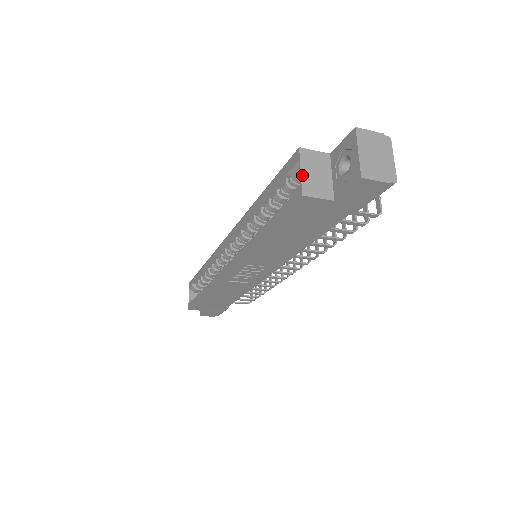
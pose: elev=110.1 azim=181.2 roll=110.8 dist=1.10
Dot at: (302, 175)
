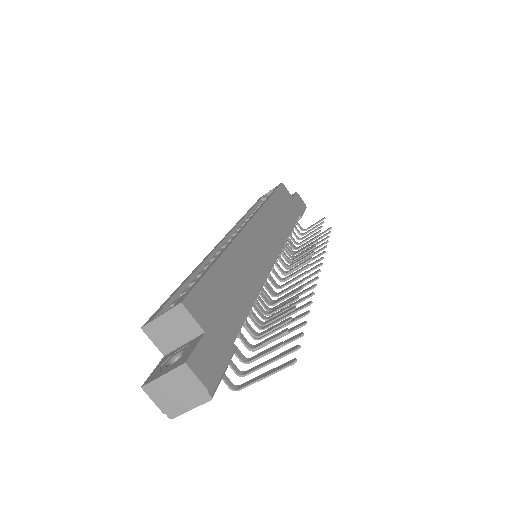
Dot at: (158, 319)
